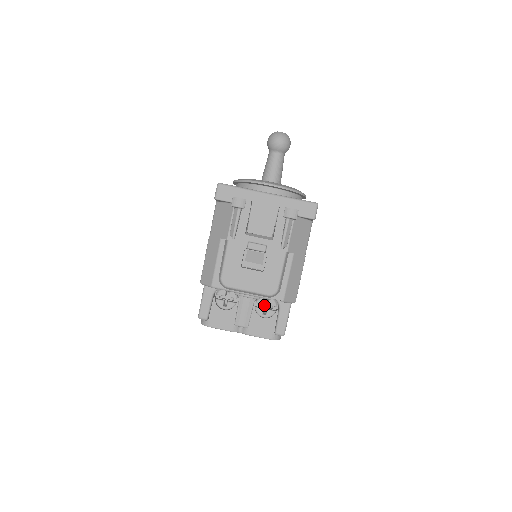
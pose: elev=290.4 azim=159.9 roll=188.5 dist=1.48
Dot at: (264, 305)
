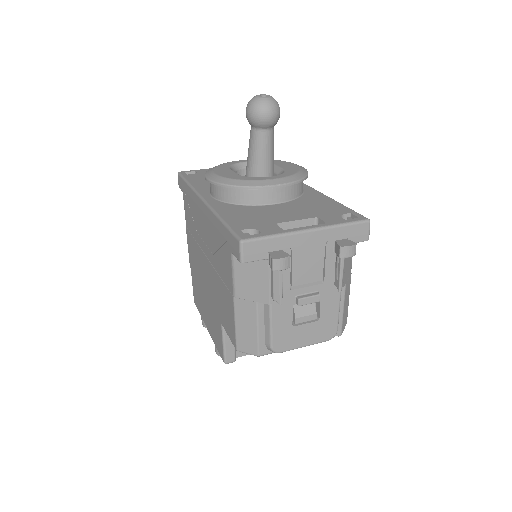
Dot at: occluded
